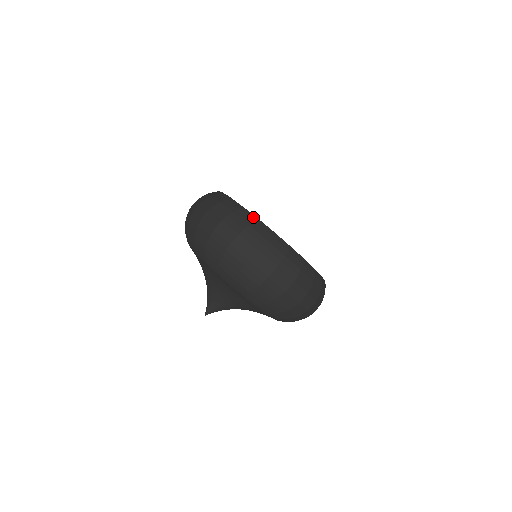
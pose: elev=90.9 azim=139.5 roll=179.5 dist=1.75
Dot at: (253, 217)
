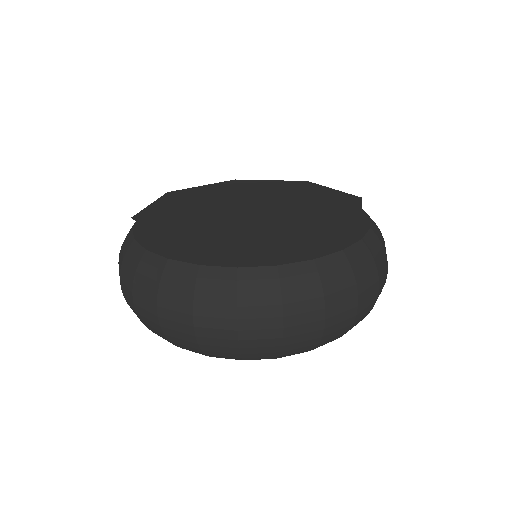
Dot at: (339, 257)
